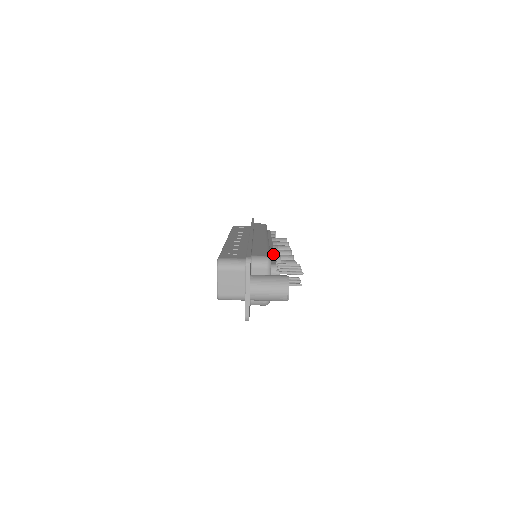
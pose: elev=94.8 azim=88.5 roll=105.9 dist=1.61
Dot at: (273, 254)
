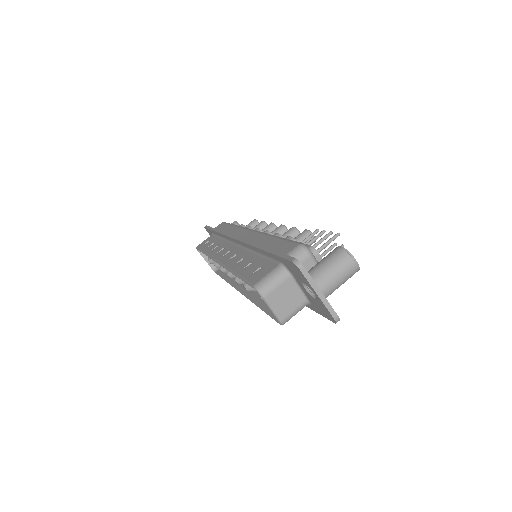
Dot at: occluded
